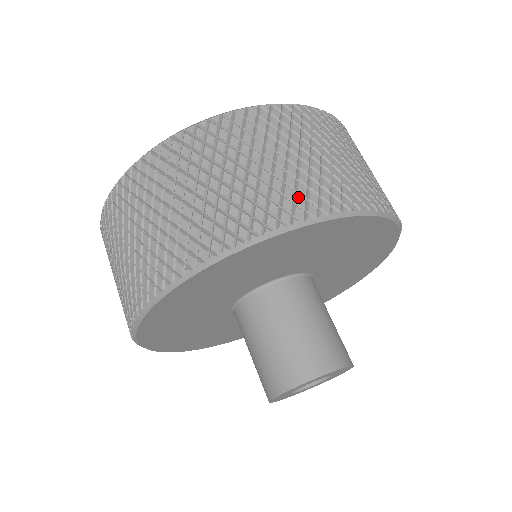
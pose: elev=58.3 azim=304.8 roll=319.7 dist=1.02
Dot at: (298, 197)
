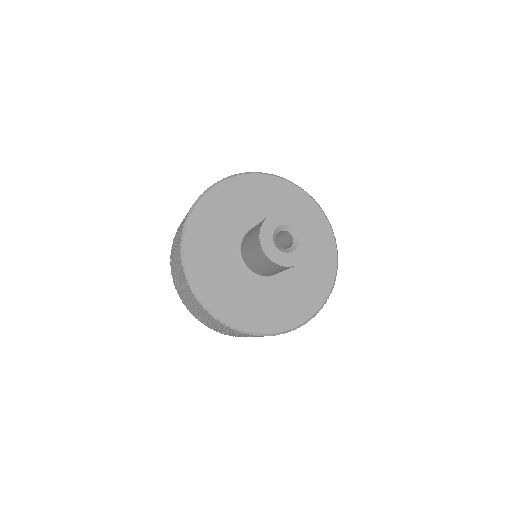
Dot at: occluded
